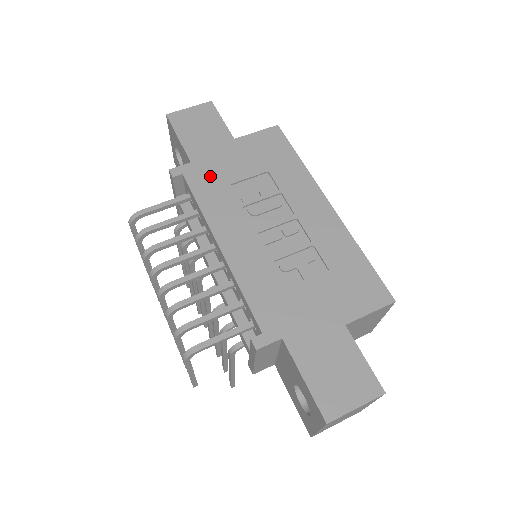
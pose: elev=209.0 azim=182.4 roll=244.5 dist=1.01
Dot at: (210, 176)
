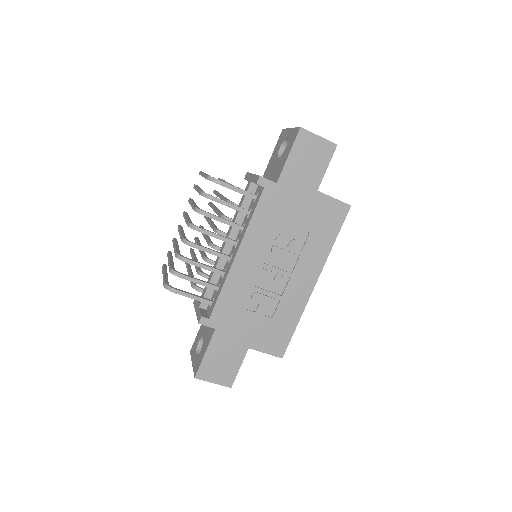
Dot at: (277, 204)
